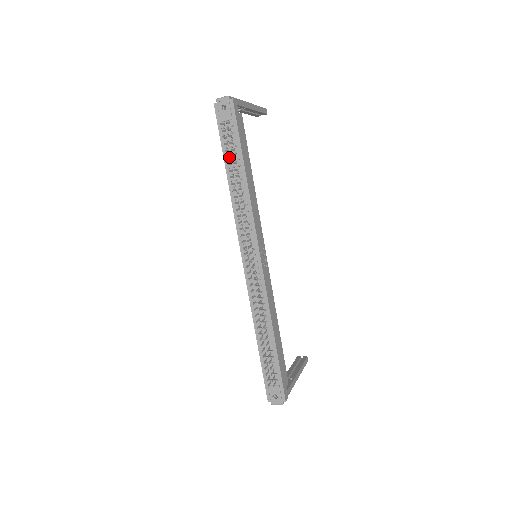
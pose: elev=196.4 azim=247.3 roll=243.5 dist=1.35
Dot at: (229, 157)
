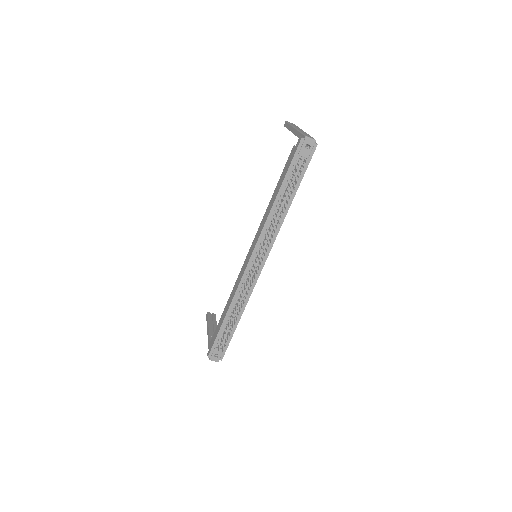
Dot at: (289, 184)
